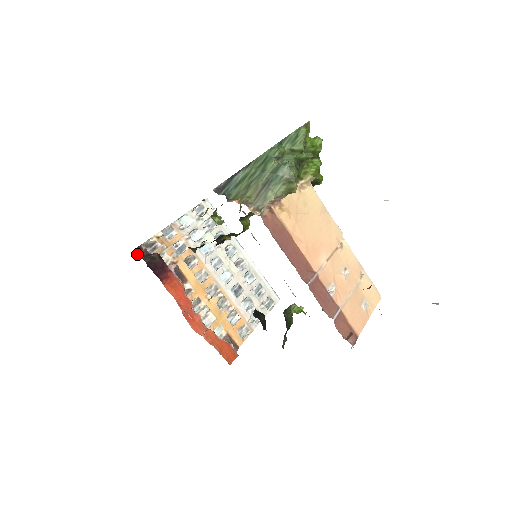
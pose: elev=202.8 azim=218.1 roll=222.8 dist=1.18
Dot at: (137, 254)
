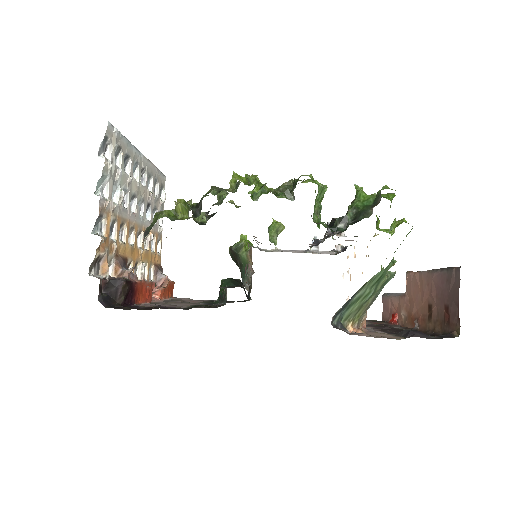
Dot at: (110, 304)
